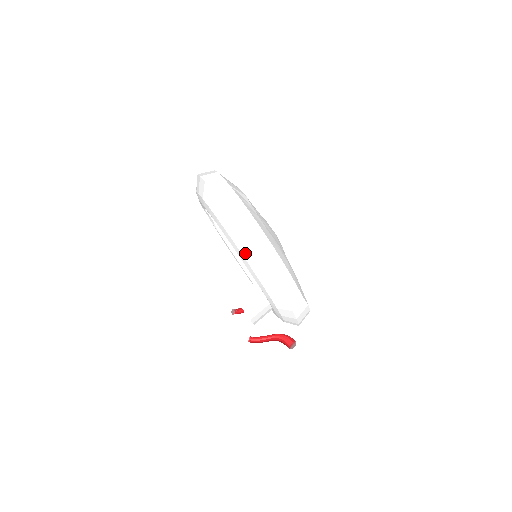
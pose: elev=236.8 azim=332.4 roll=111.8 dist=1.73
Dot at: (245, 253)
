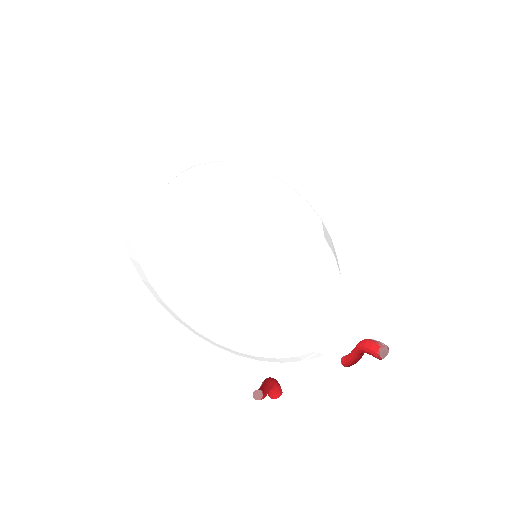
Dot at: (305, 152)
